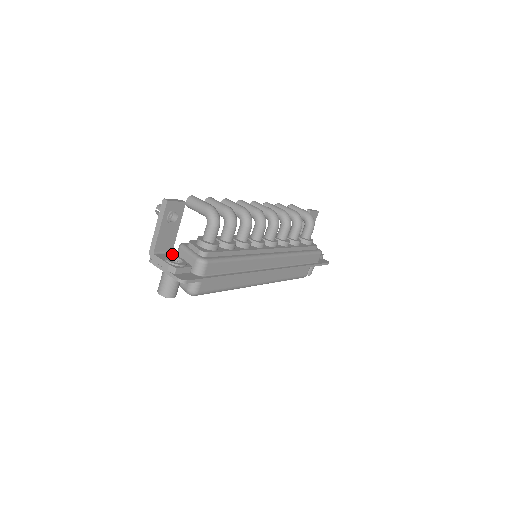
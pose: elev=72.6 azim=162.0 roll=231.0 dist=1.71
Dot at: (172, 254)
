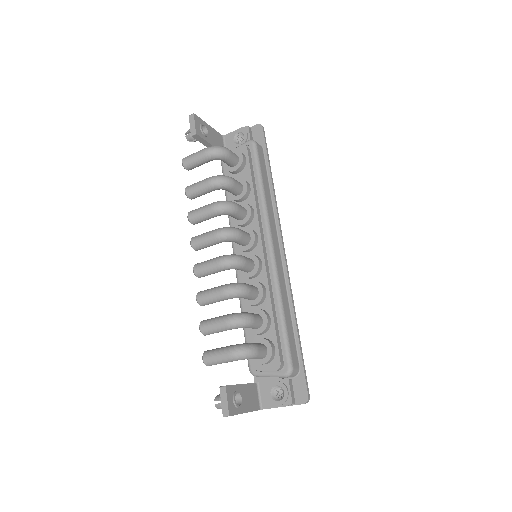
Dot at: (261, 385)
